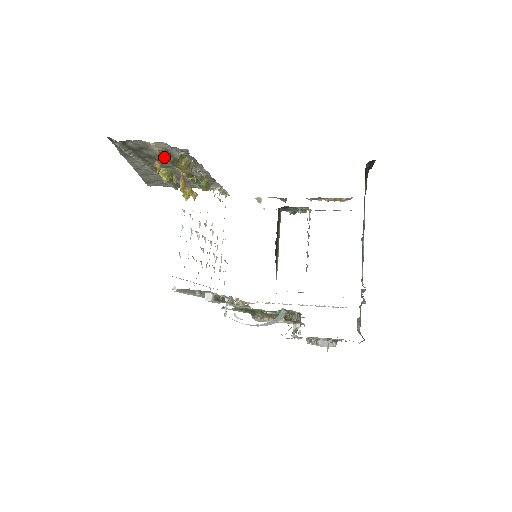
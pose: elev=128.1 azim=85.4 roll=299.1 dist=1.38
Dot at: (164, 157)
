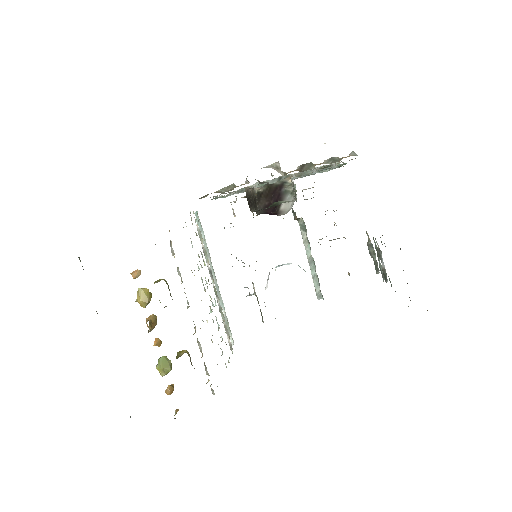
Dot at: occluded
